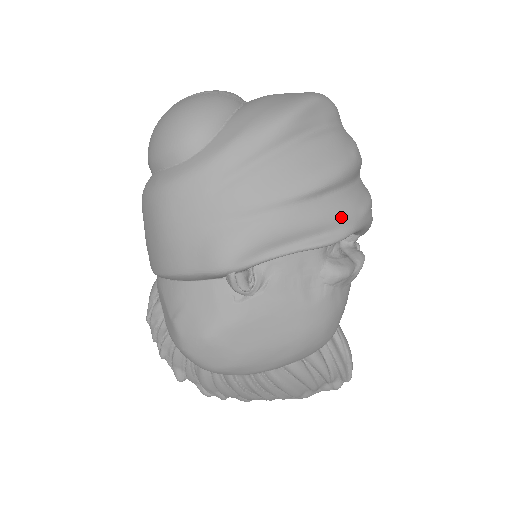
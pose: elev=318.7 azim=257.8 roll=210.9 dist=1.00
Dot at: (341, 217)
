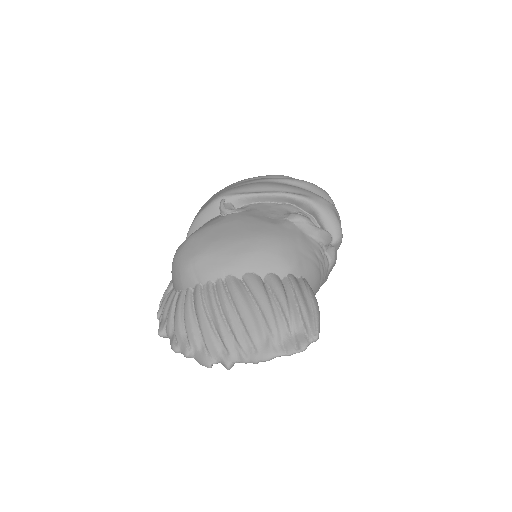
Dot at: (302, 190)
